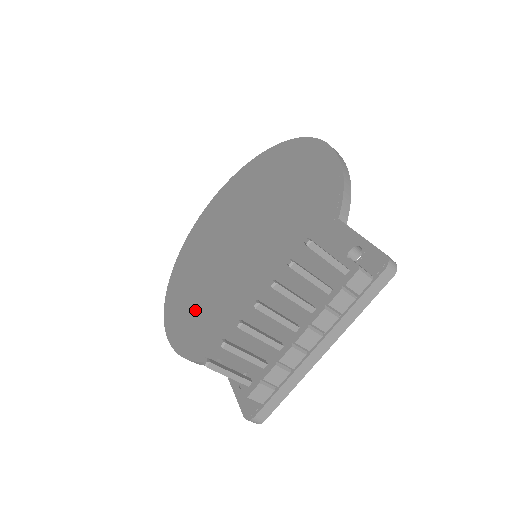
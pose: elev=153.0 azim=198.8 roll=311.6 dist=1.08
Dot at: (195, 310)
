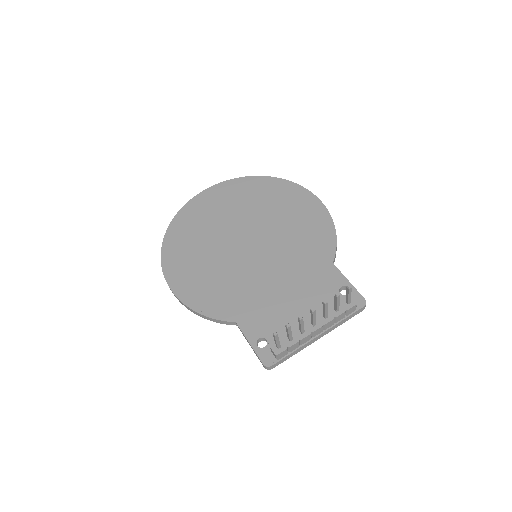
Dot at: (203, 278)
